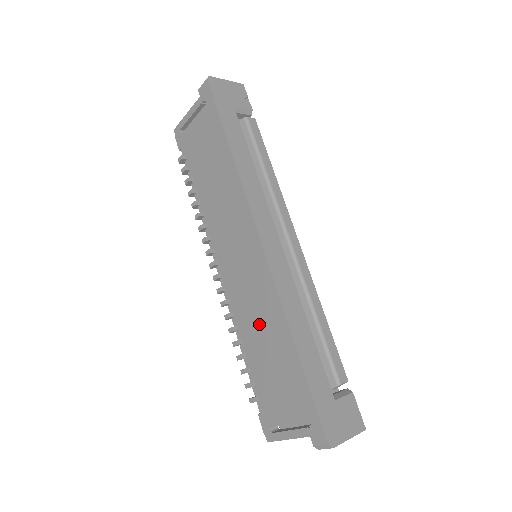
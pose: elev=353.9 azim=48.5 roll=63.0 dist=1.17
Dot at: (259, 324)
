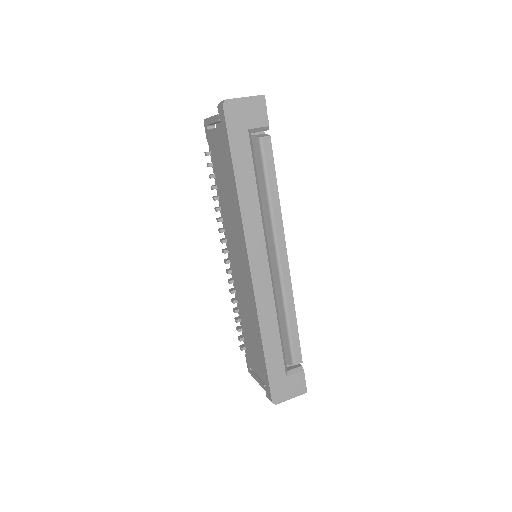
Dot at: (247, 312)
